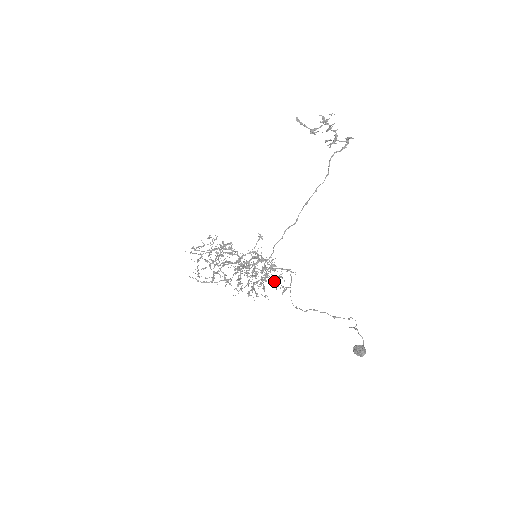
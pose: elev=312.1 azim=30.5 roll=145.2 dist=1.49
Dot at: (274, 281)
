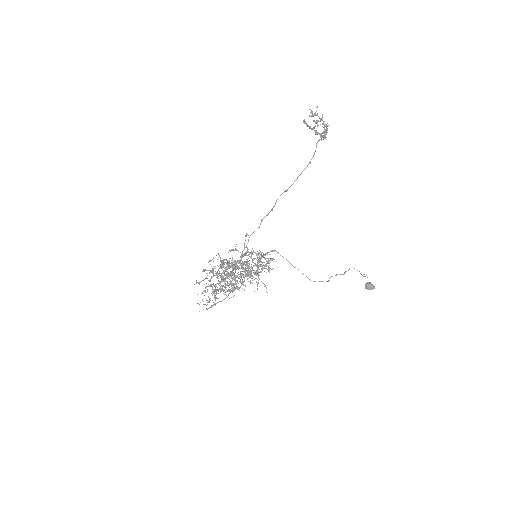
Dot at: occluded
